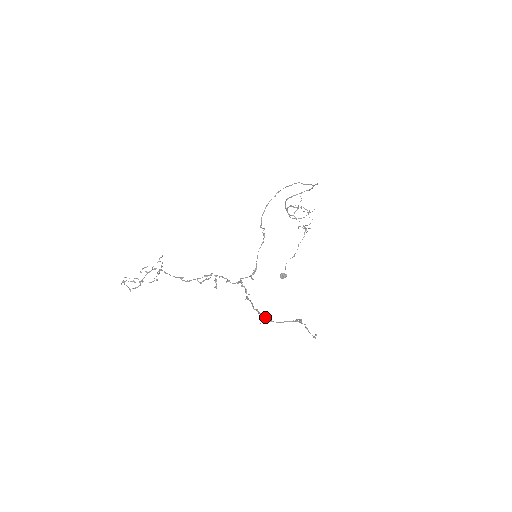
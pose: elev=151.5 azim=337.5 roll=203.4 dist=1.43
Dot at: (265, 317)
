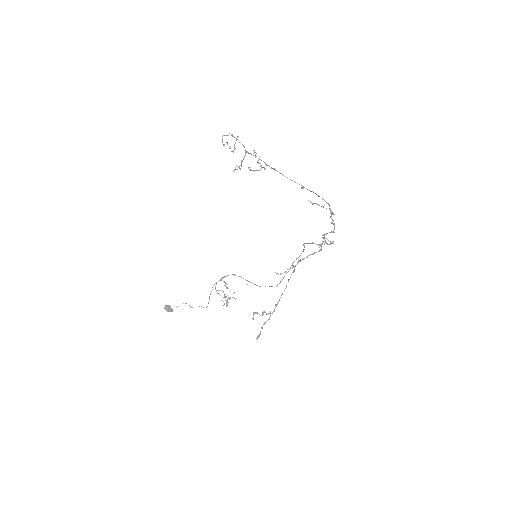
Dot at: (293, 272)
